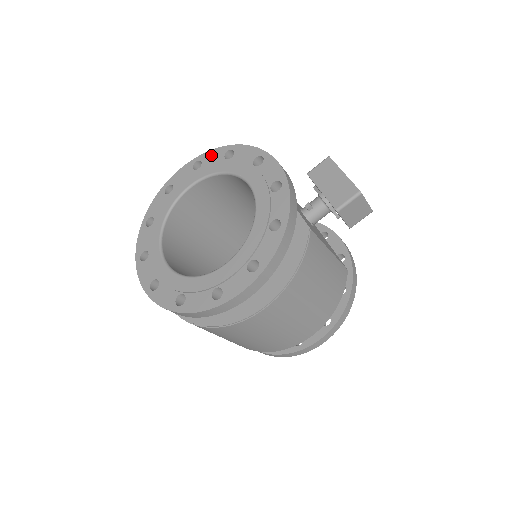
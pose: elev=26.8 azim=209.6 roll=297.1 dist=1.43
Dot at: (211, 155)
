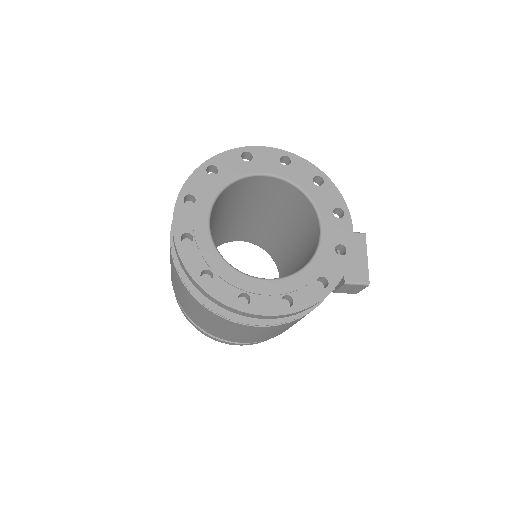
Dot at: (303, 164)
